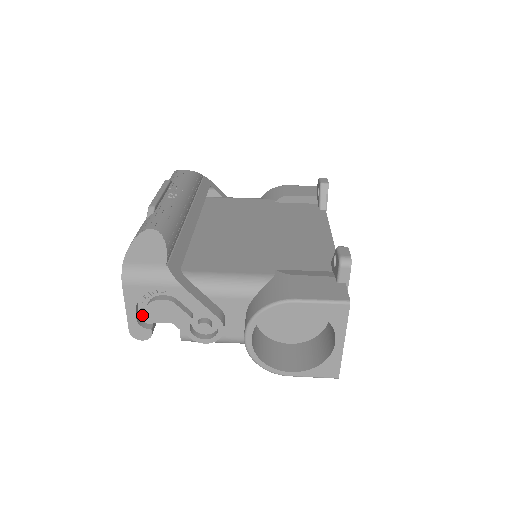
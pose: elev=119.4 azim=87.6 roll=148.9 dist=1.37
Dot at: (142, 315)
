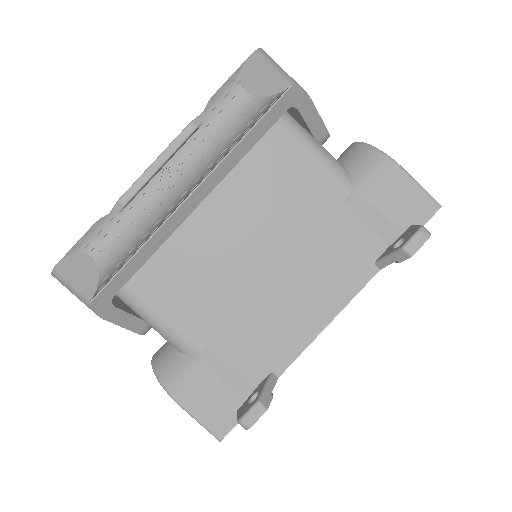
Dot at: occluded
